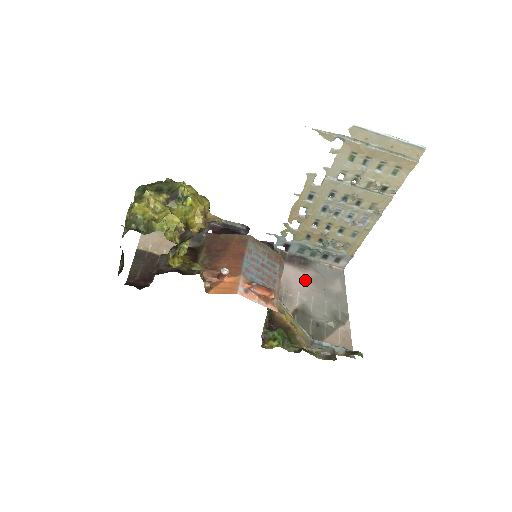
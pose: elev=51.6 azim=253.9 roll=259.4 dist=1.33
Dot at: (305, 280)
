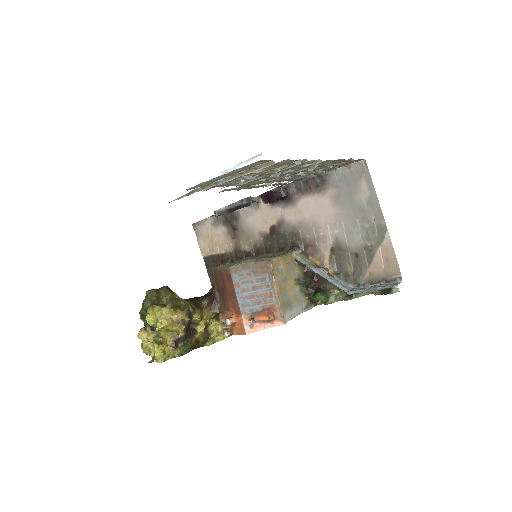
Dot at: (329, 205)
